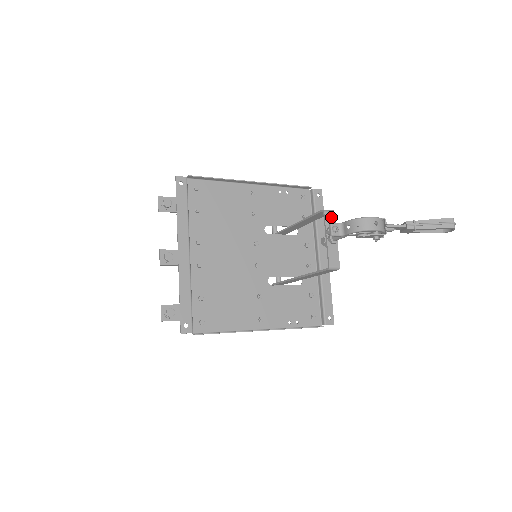
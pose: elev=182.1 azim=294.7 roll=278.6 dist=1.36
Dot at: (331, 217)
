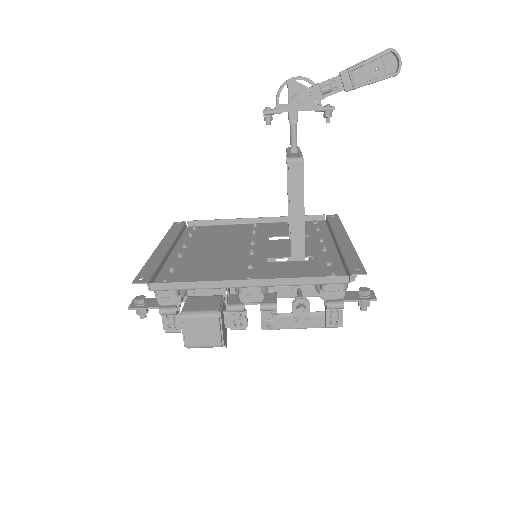
Dot at: occluded
